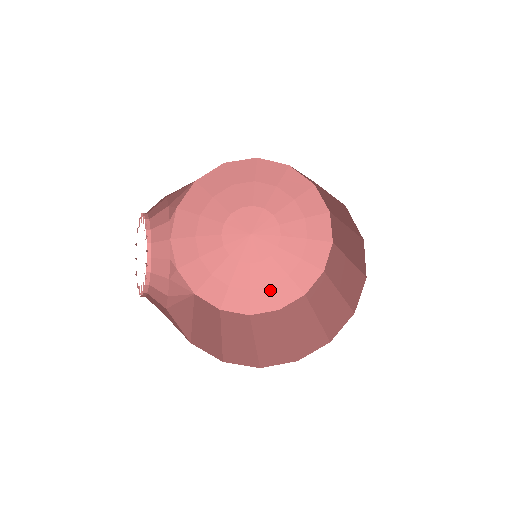
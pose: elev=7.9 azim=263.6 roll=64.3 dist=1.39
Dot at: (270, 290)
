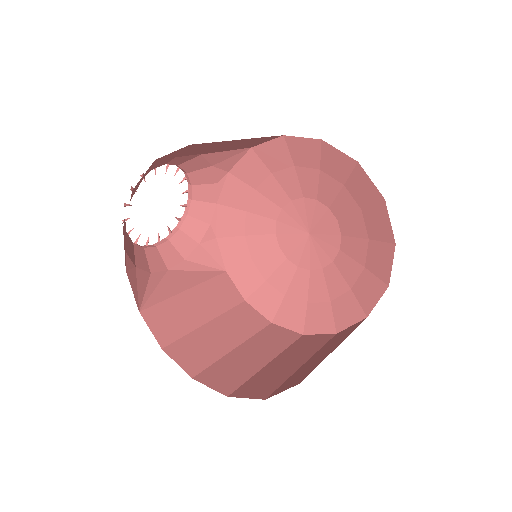
Dot at: (305, 307)
